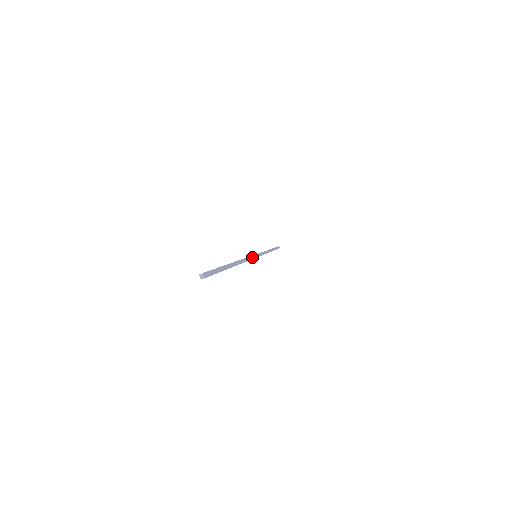
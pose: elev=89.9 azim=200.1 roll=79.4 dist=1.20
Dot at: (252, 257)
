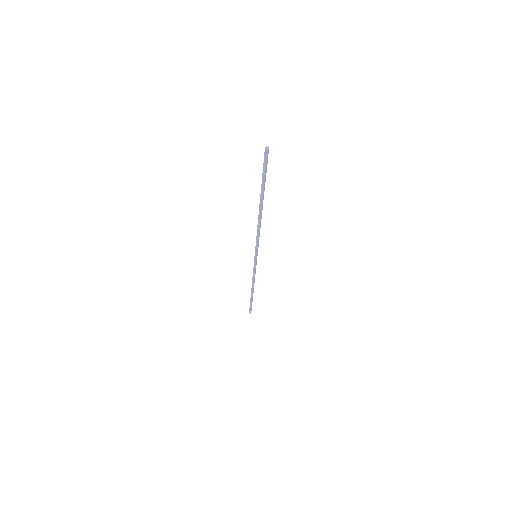
Dot at: (258, 245)
